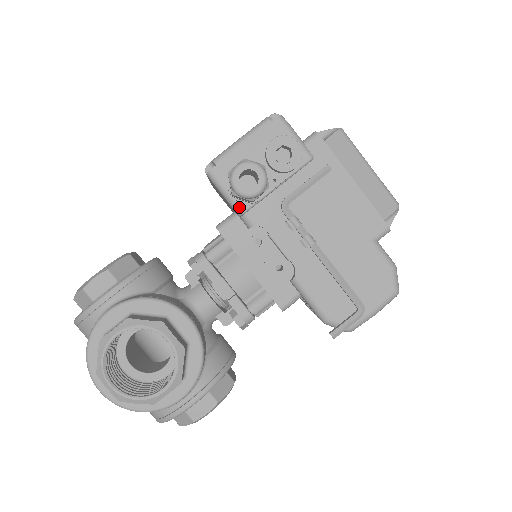
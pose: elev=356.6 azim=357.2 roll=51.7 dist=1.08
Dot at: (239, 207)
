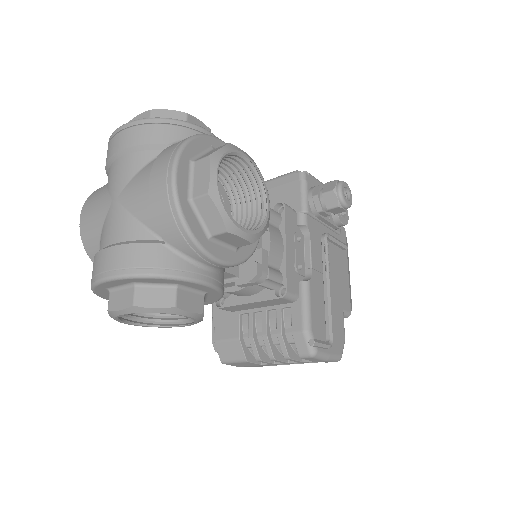
Dot at: (308, 207)
